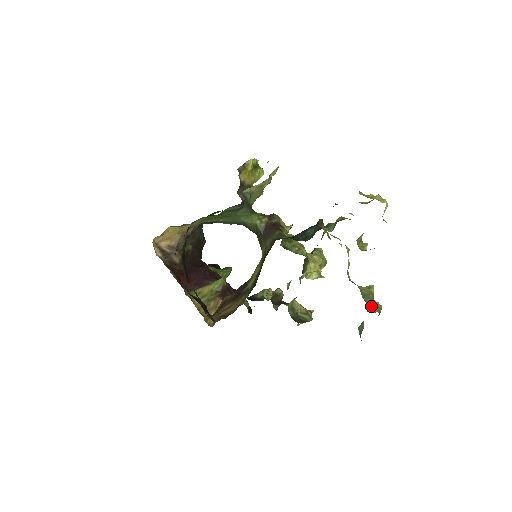
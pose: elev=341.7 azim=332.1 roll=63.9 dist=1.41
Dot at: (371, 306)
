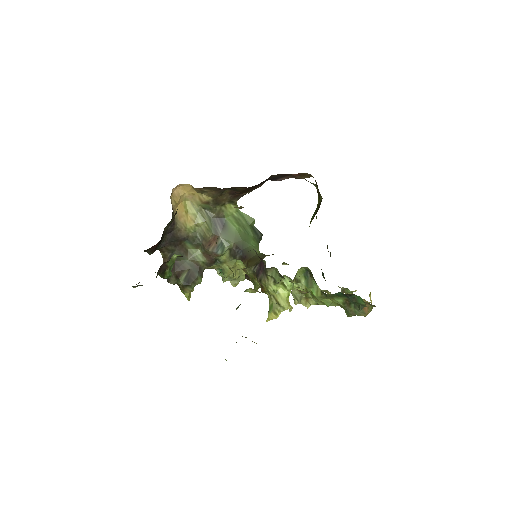
Dot at: occluded
